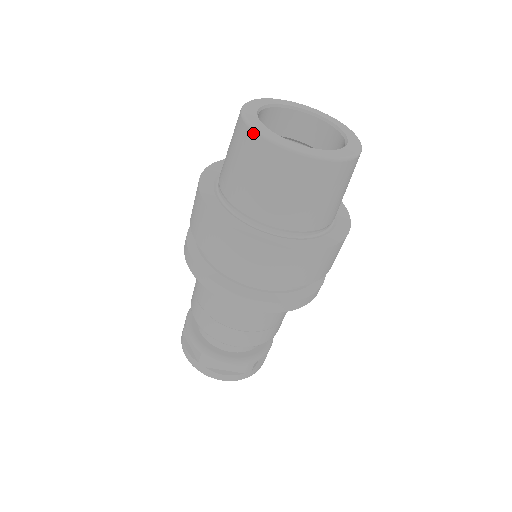
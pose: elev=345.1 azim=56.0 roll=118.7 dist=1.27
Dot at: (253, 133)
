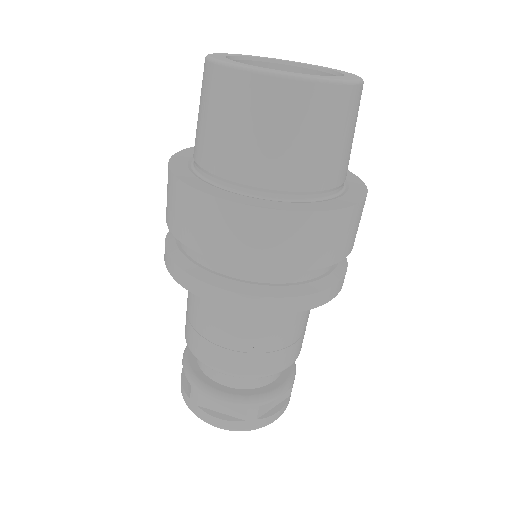
Dot at: (208, 63)
